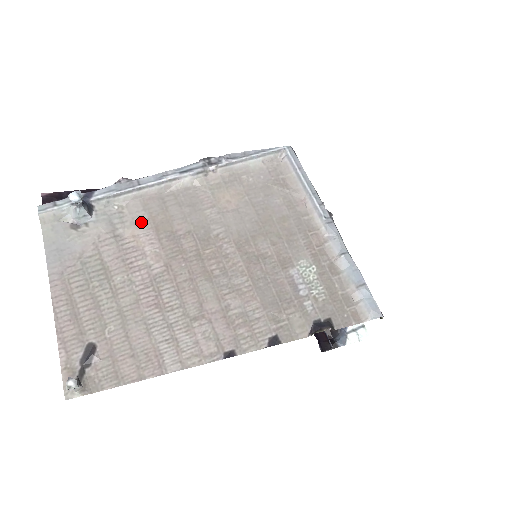
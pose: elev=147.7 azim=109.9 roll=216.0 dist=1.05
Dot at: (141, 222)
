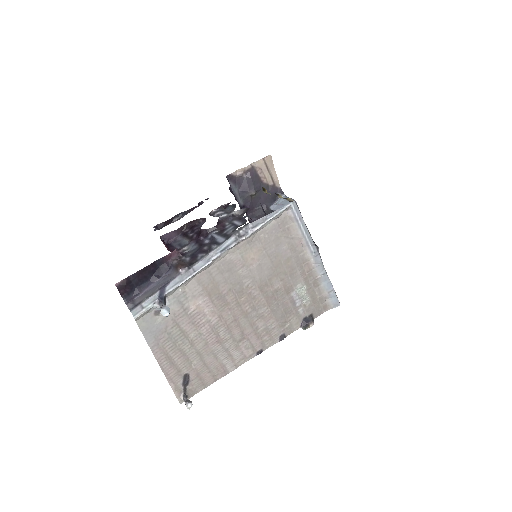
Dot at: (198, 294)
